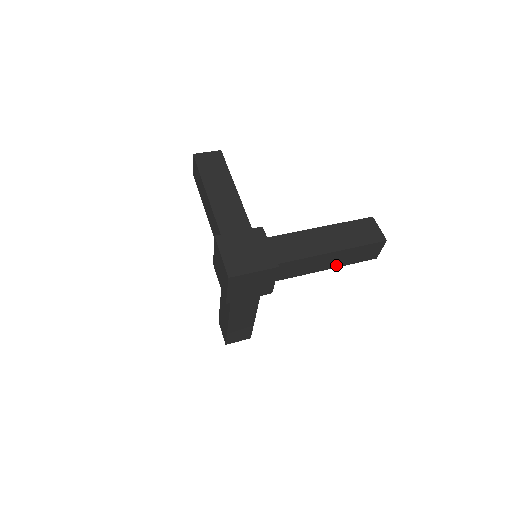
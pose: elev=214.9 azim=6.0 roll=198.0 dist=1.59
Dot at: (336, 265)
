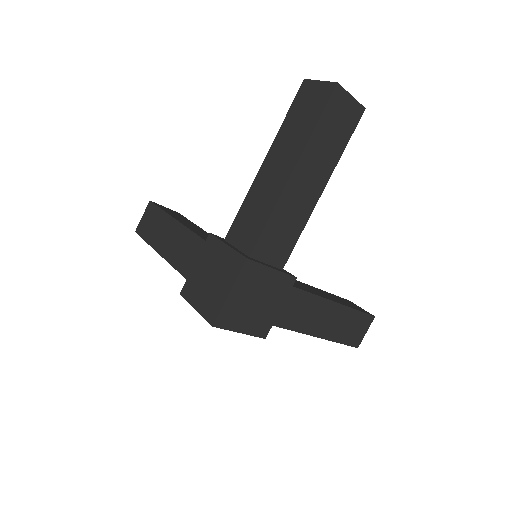
Dot at: (326, 173)
